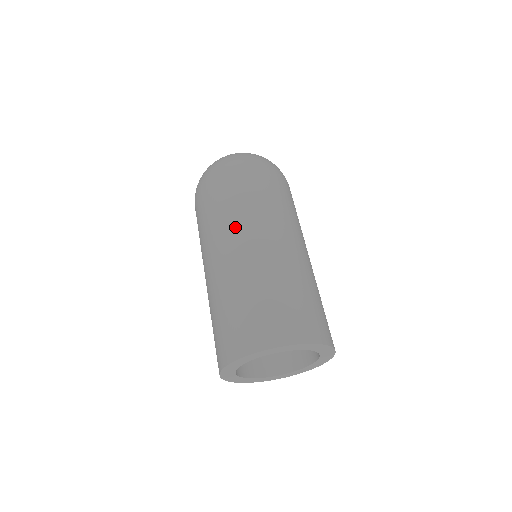
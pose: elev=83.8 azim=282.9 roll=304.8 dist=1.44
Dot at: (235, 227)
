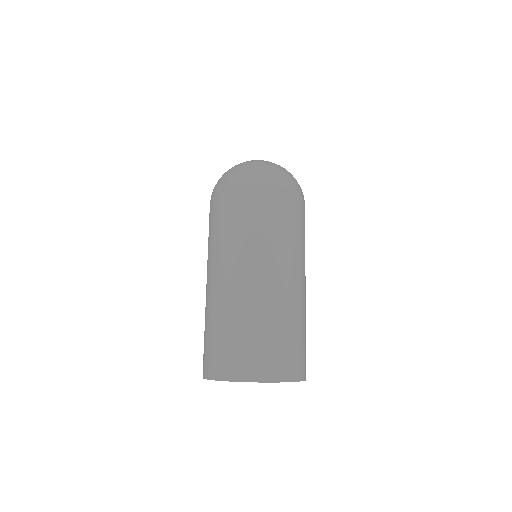
Dot at: (246, 254)
